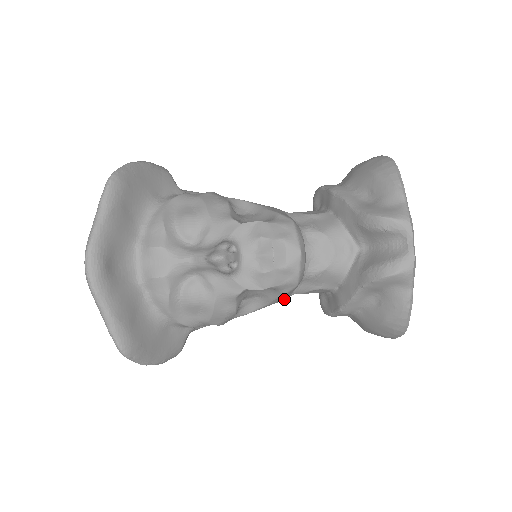
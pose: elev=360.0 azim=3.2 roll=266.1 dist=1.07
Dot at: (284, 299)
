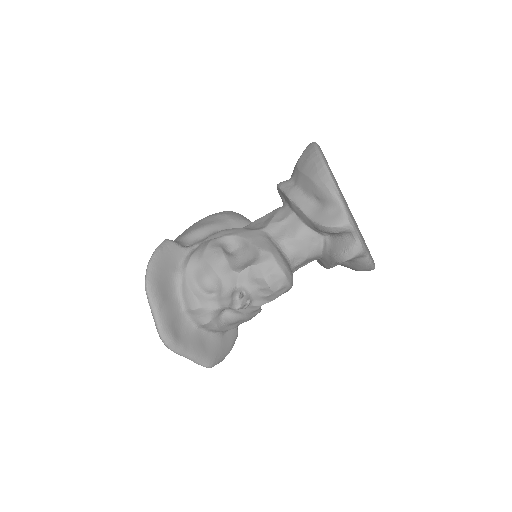
Dot at: occluded
